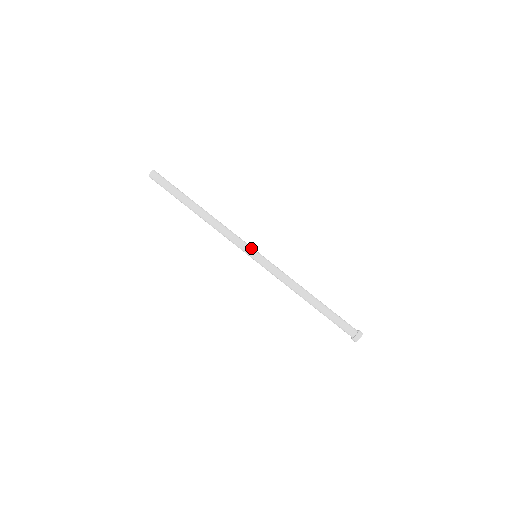
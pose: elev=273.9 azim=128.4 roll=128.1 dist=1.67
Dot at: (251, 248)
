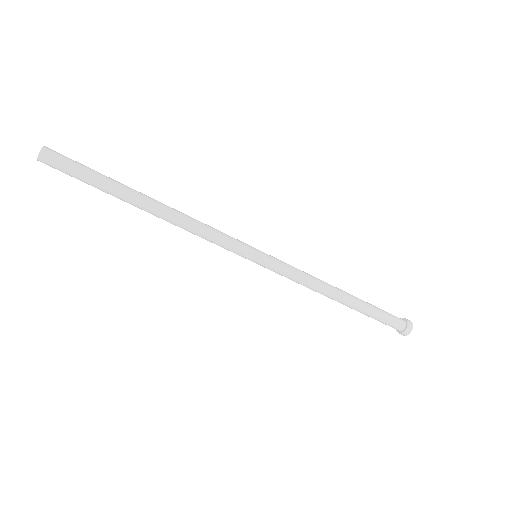
Dot at: (246, 252)
